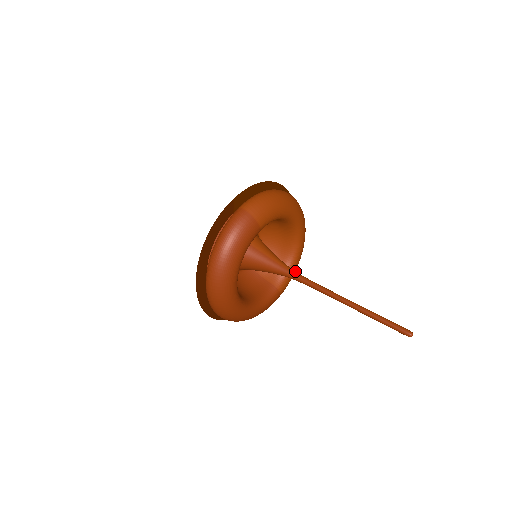
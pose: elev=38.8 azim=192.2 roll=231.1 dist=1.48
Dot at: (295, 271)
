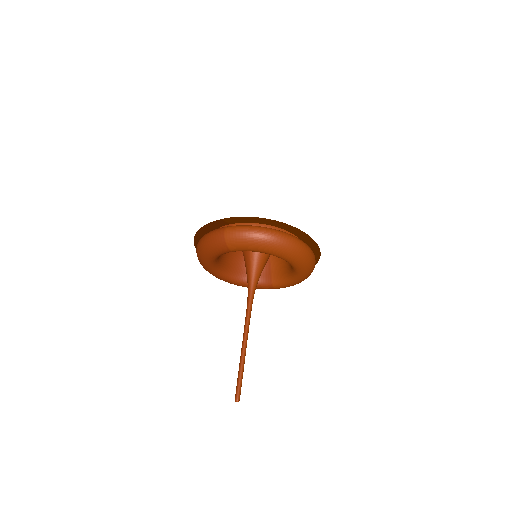
Dot at: (252, 292)
